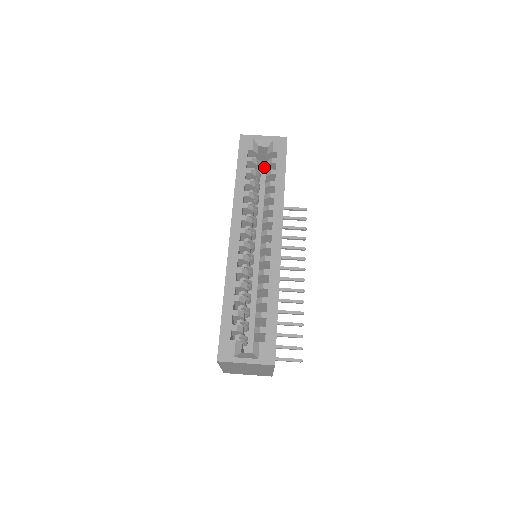
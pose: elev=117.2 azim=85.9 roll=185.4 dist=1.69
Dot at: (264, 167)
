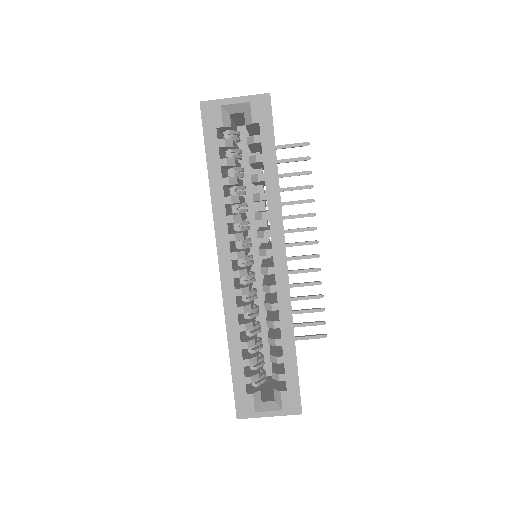
Dot at: (243, 122)
